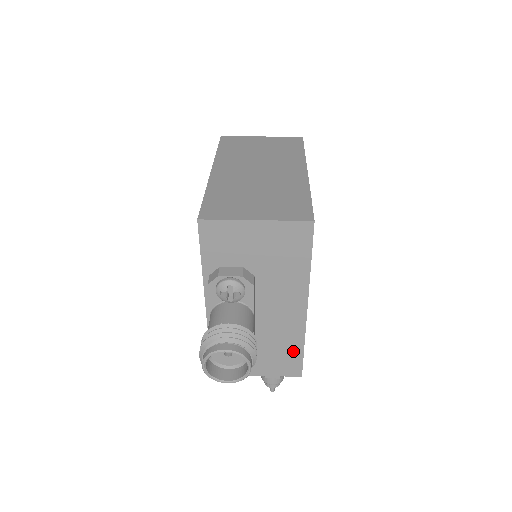
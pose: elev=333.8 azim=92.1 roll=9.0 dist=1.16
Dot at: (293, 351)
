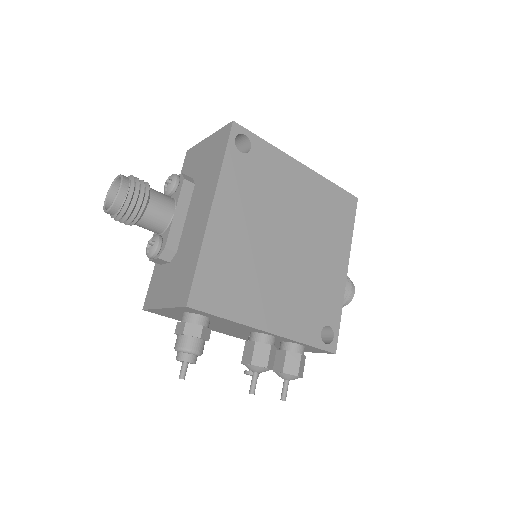
Dot at: (191, 266)
